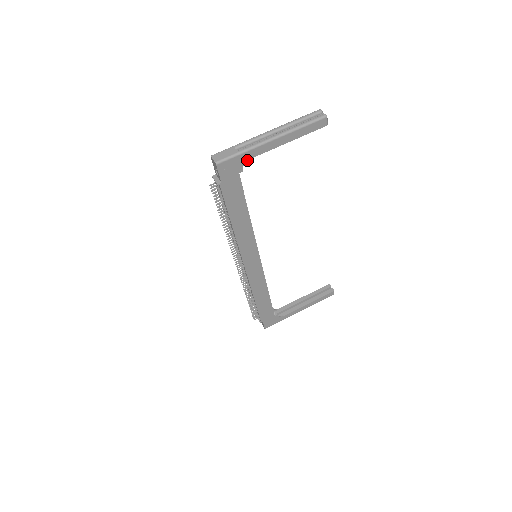
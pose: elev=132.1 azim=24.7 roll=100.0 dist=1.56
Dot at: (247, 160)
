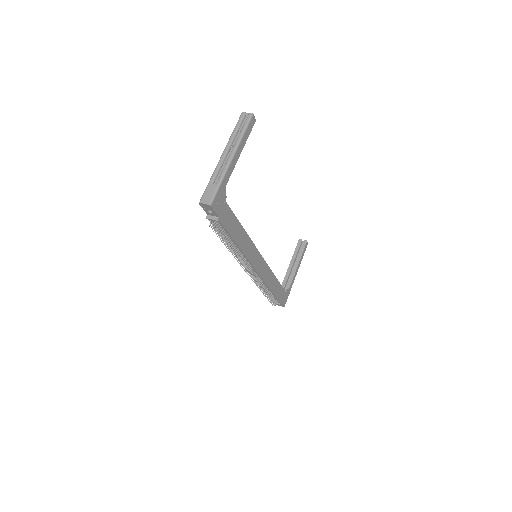
Dot at: (225, 186)
